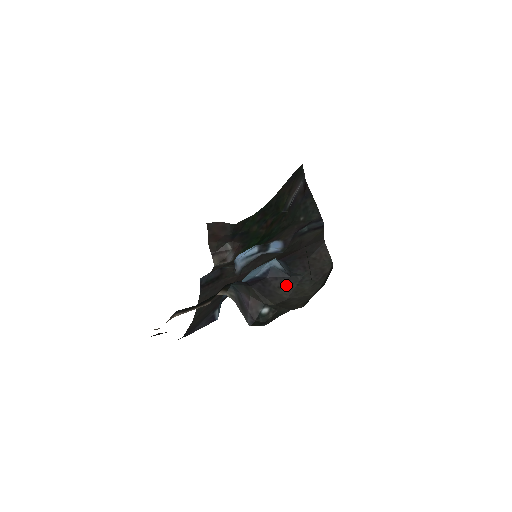
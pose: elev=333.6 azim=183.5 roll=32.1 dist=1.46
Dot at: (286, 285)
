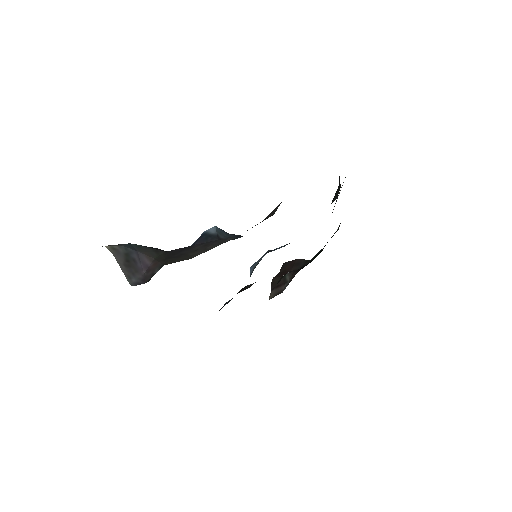
Dot at: (205, 247)
